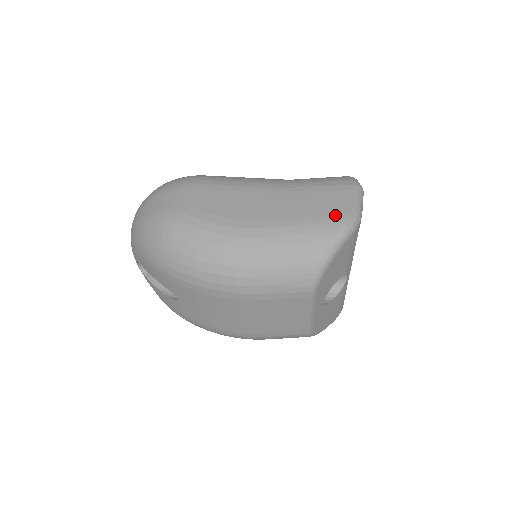
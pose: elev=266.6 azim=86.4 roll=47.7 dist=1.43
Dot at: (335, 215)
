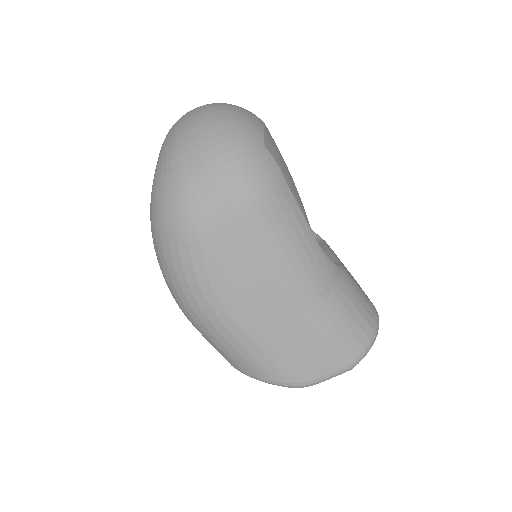
Dot at: (294, 372)
